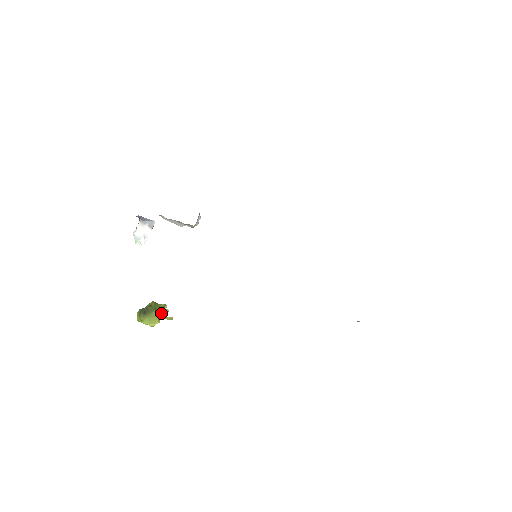
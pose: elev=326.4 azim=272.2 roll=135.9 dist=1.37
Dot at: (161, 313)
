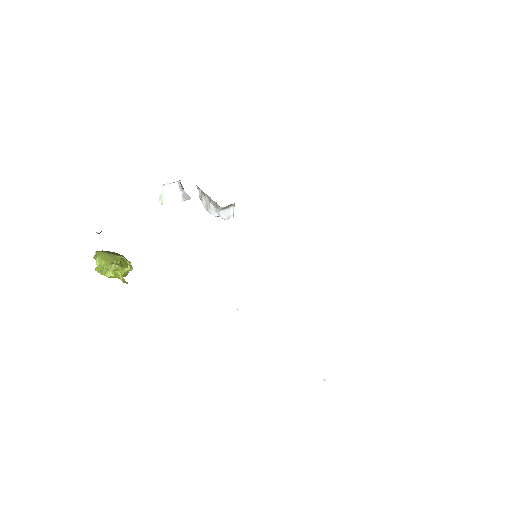
Dot at: (121, 264)
